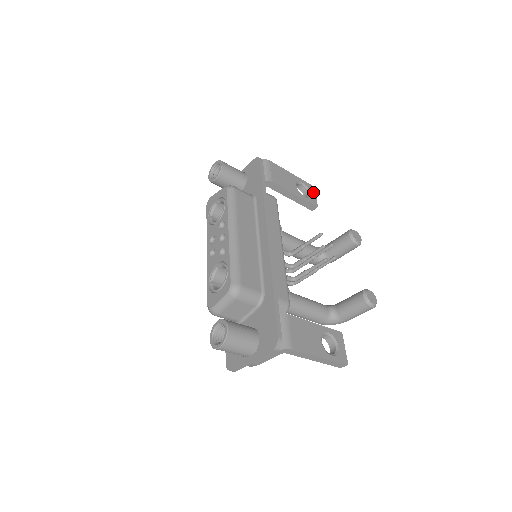
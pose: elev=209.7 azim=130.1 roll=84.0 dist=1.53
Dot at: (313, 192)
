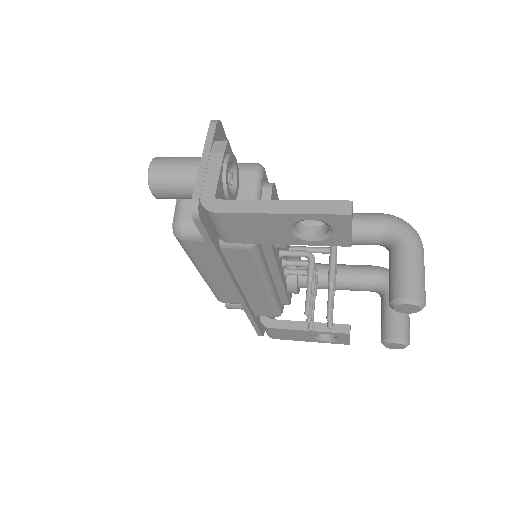
Dot at: (344, 226)
